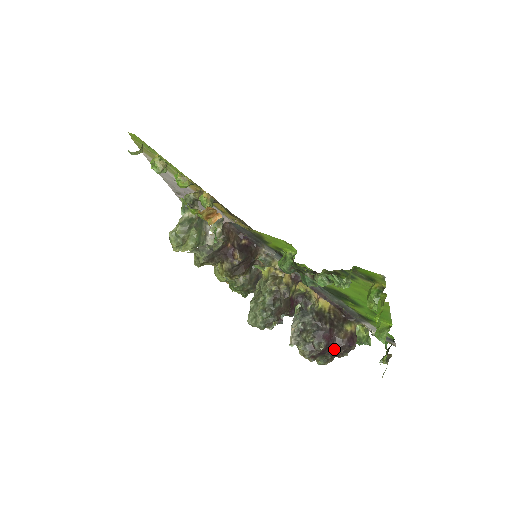
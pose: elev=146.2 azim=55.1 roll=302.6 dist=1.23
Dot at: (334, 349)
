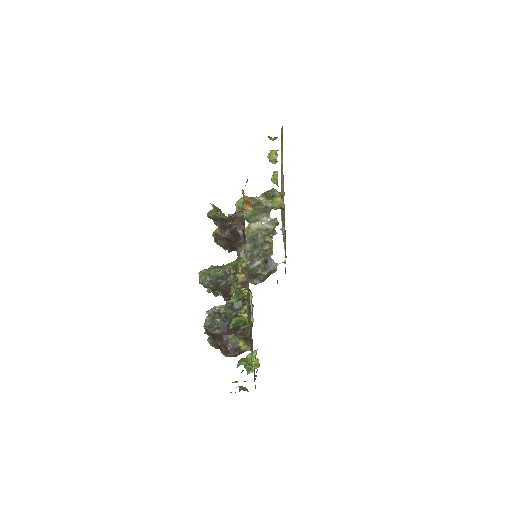
Dot at: (221, 342)
